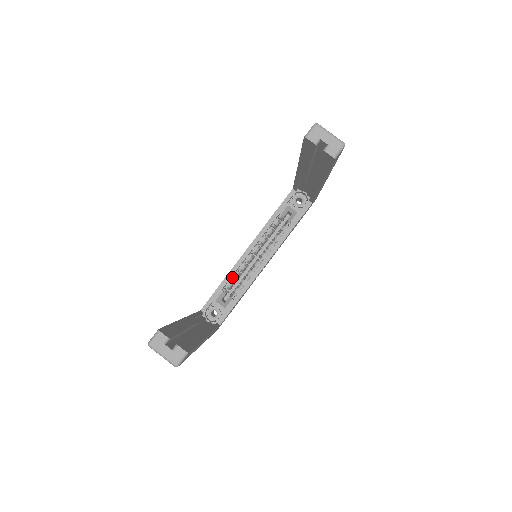
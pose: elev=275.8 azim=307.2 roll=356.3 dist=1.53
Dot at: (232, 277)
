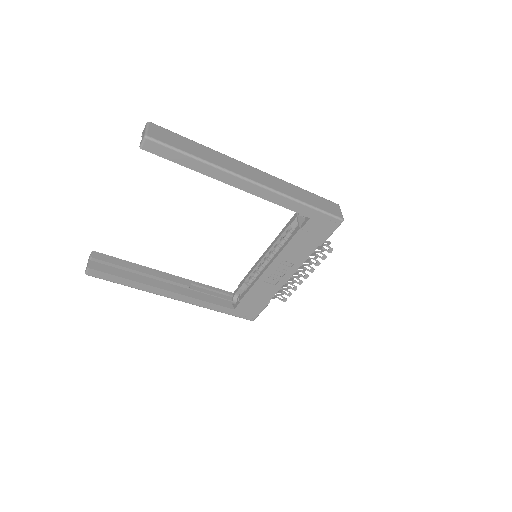
Dot at: (254, 273)
